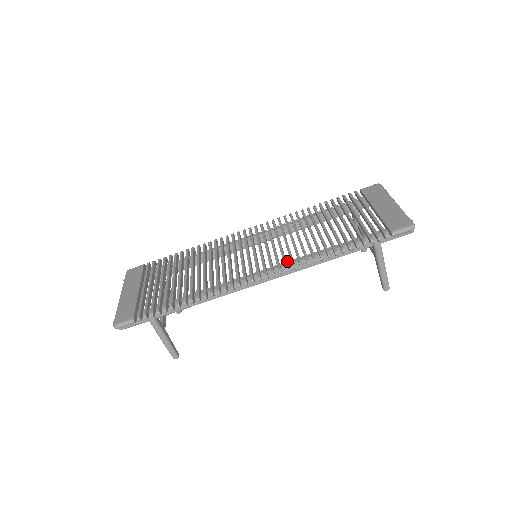
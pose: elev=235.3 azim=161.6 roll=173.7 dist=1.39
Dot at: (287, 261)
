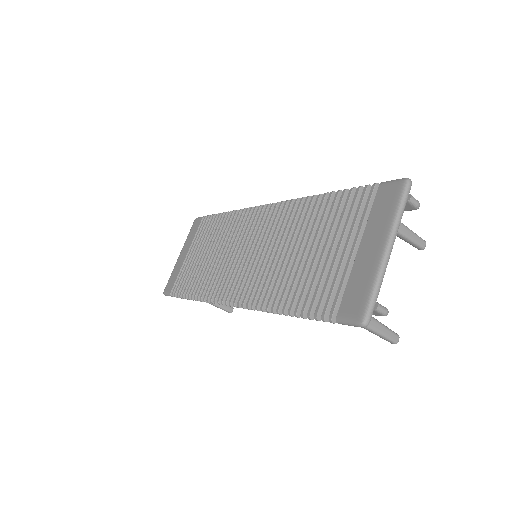
Dot at: occluded
